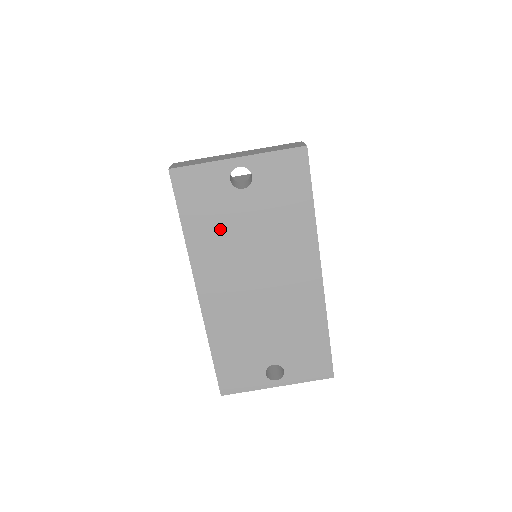
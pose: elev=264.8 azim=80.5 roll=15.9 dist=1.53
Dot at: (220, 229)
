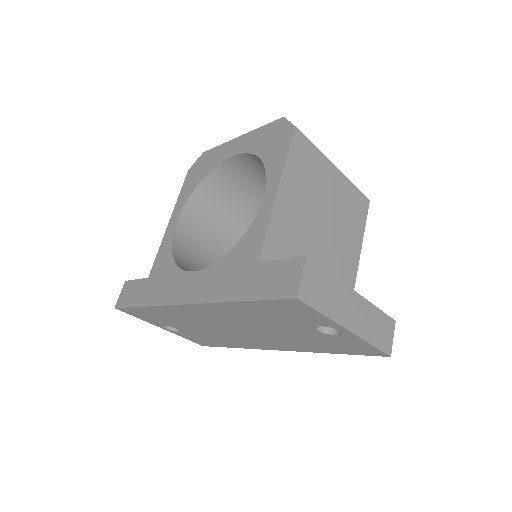
Dot at: (264, 318)
